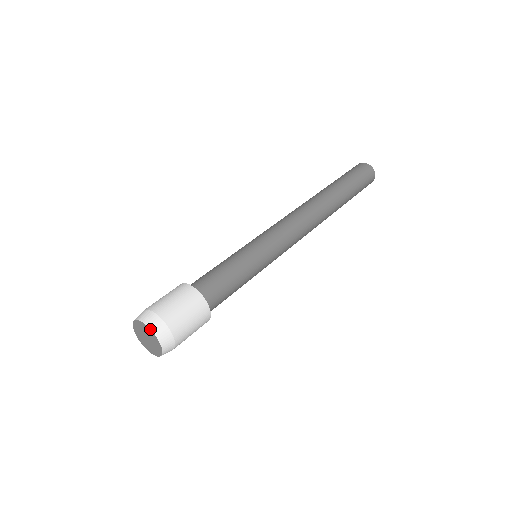
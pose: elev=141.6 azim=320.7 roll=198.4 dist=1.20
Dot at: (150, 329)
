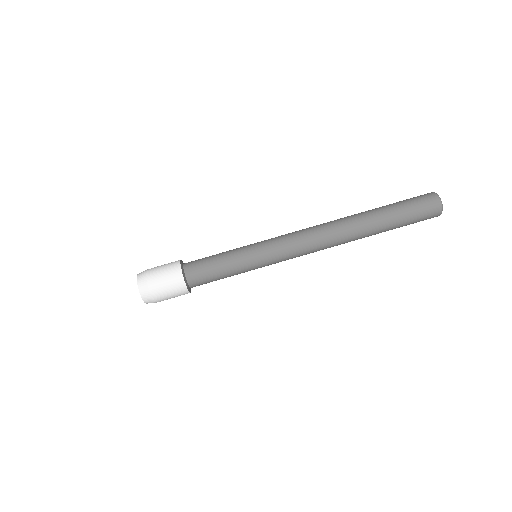
Dot at: (137, 283)
